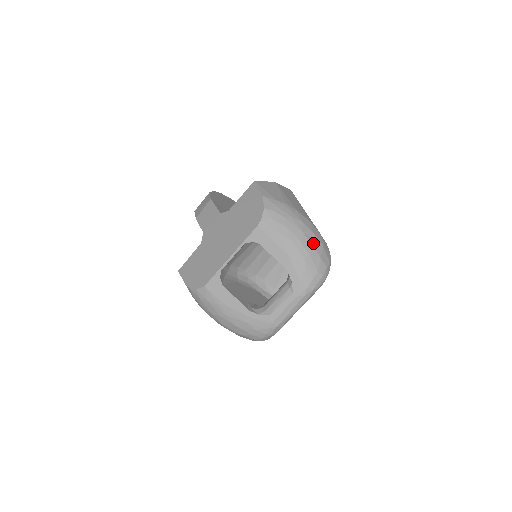
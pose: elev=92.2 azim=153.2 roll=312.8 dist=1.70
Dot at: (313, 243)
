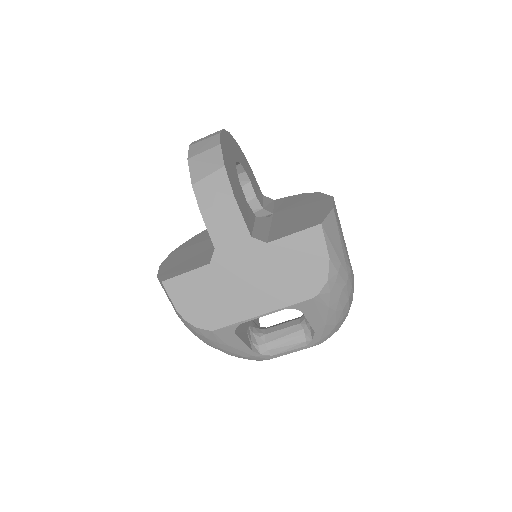
Dot at: (350, 305)
